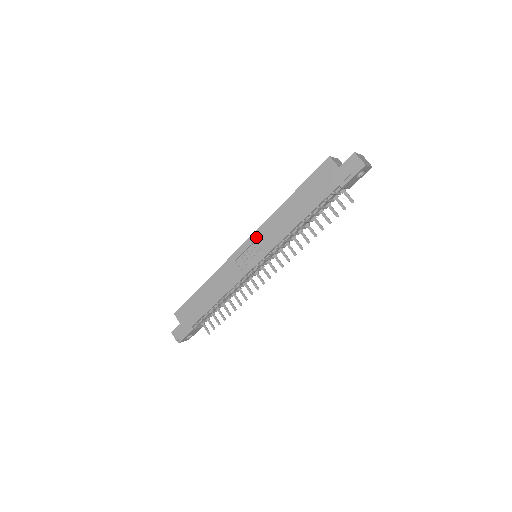
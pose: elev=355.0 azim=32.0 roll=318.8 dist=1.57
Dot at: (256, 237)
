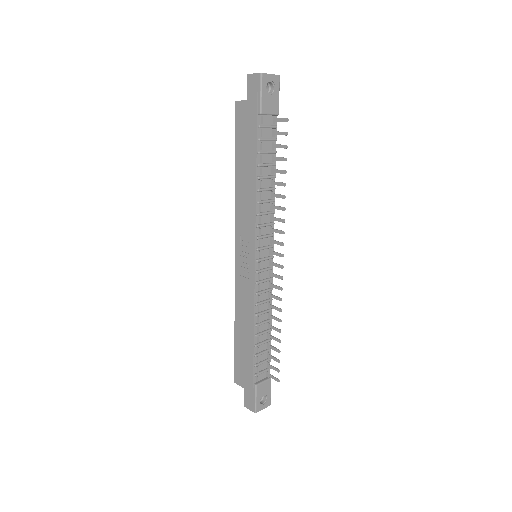
Dot at: (238, 235)
